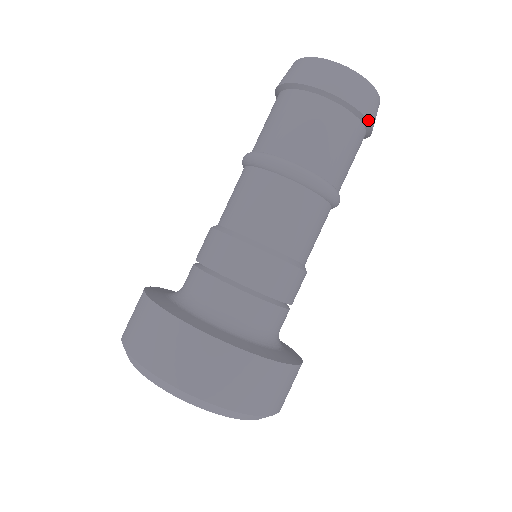
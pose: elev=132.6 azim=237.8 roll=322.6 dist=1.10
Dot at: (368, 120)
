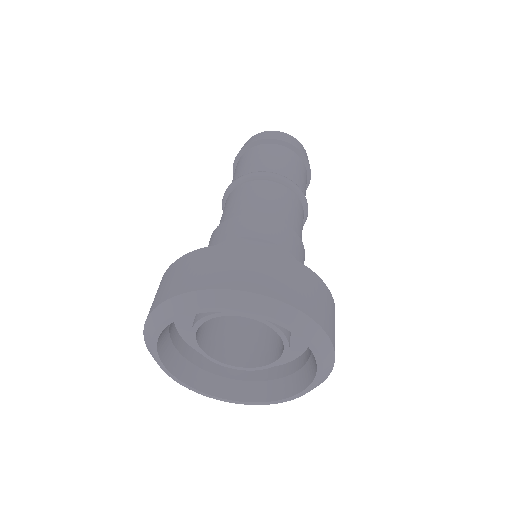
Dot at: occluded
